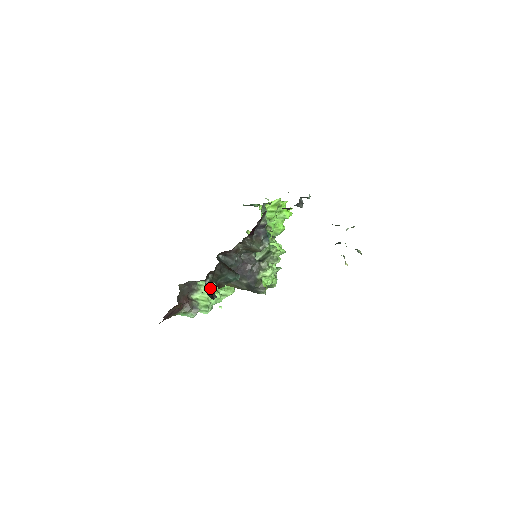
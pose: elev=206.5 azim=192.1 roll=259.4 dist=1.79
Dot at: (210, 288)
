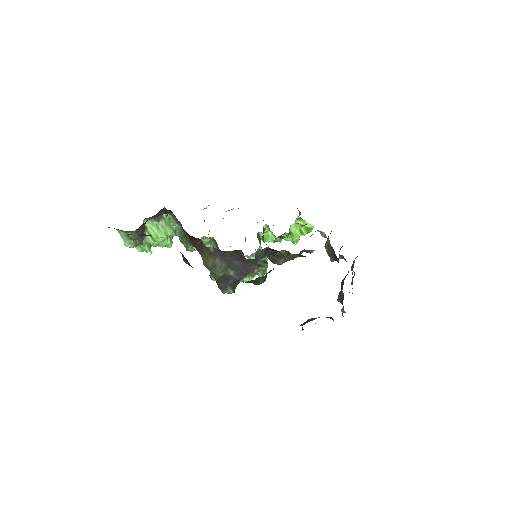
Dot at: occluded
